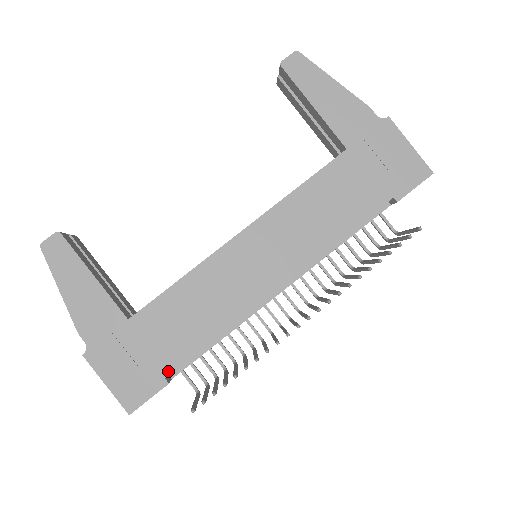
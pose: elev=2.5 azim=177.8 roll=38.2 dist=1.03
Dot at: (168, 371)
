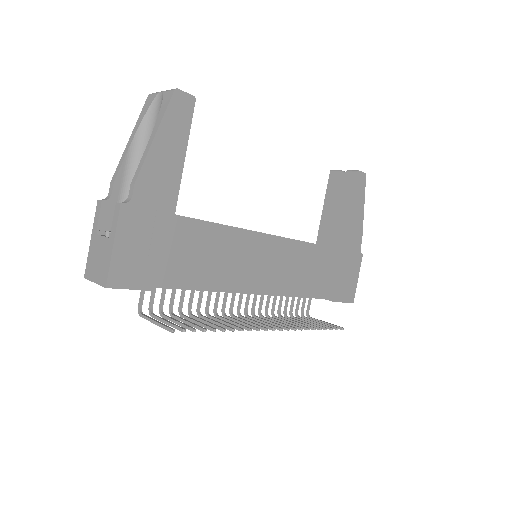
Dot at: (163, 281)
